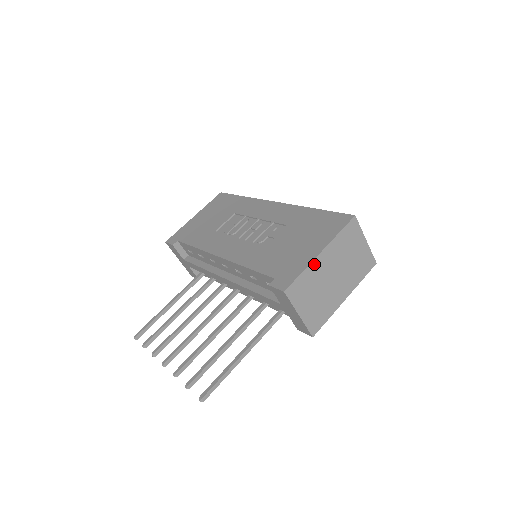
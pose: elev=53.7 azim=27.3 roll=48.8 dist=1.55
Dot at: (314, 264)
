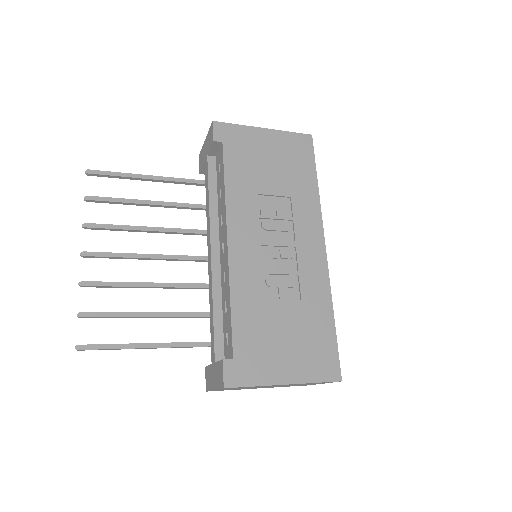
Dot at: (270, 385)
